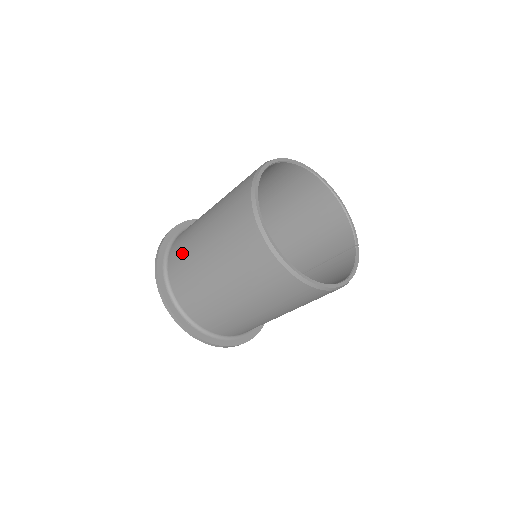
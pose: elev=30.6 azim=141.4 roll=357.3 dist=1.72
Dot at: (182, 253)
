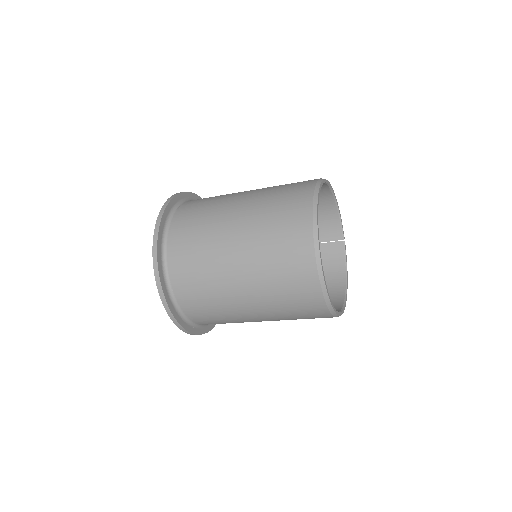
Dot at: (198, 280)
